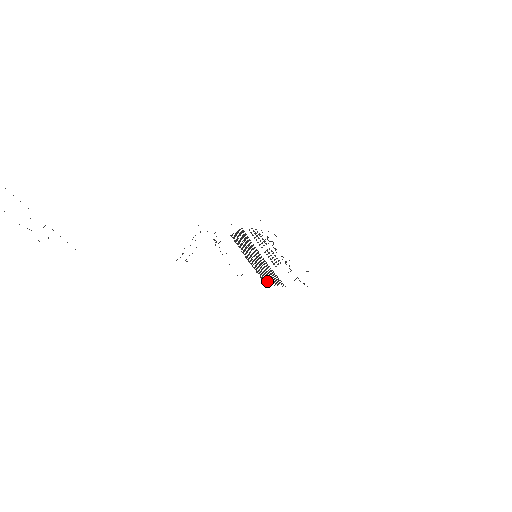
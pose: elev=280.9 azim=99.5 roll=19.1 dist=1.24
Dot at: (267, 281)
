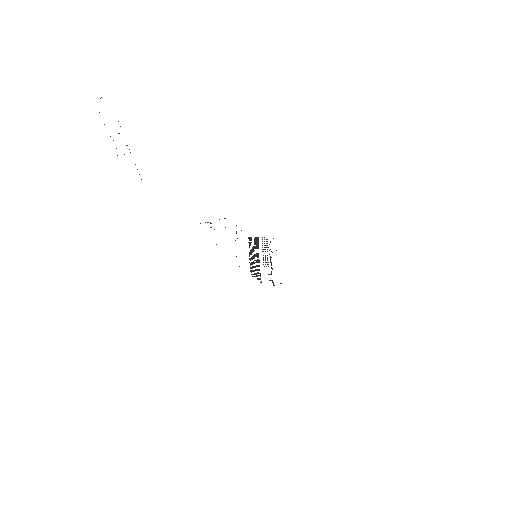
Dot at: occluded
